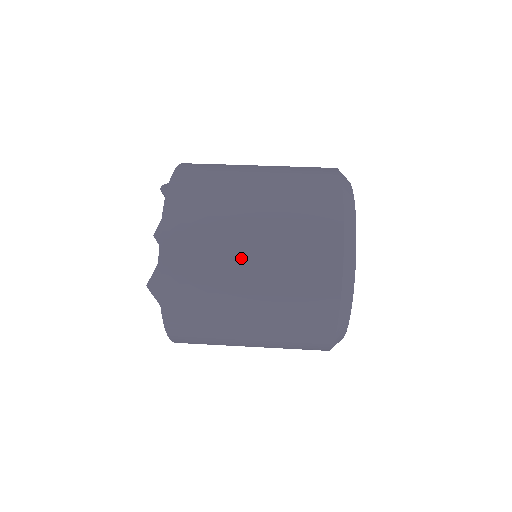
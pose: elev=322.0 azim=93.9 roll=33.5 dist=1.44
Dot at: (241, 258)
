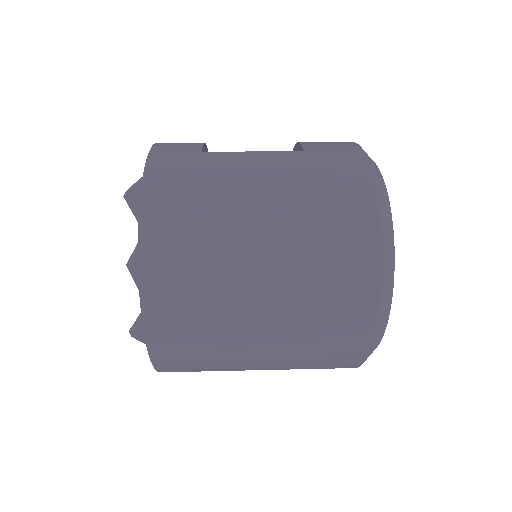
Dot at: (250, 317)
